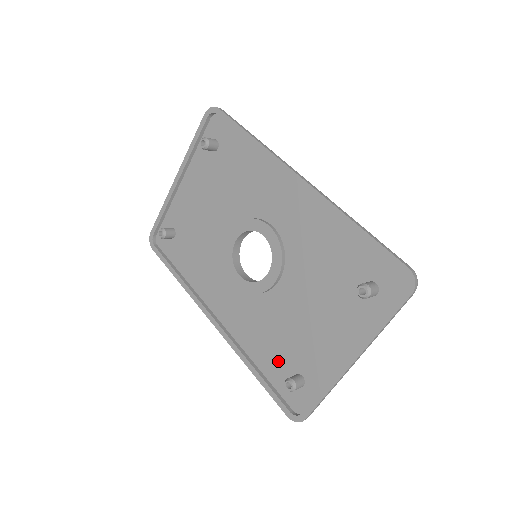
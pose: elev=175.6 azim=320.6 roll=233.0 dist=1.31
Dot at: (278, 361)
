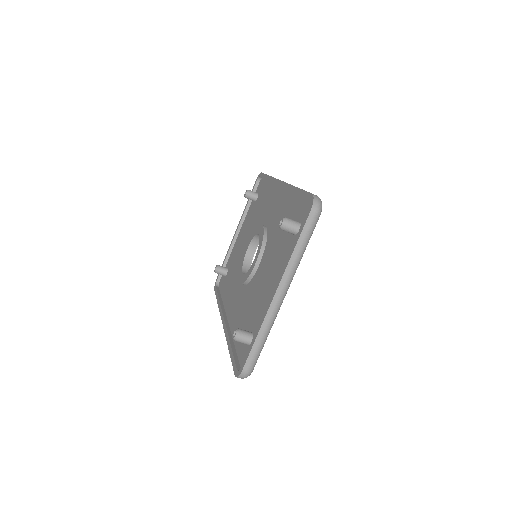
Dot at: occluded
